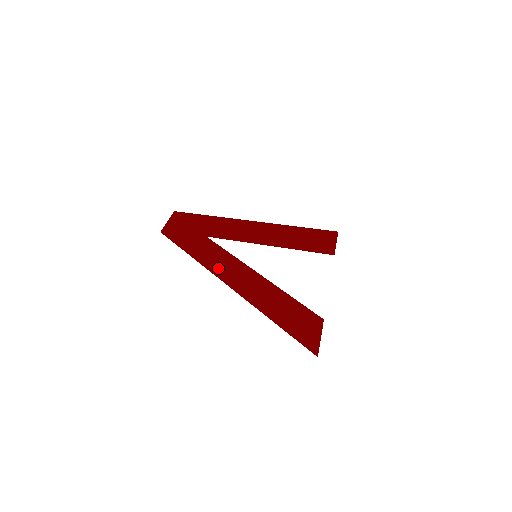
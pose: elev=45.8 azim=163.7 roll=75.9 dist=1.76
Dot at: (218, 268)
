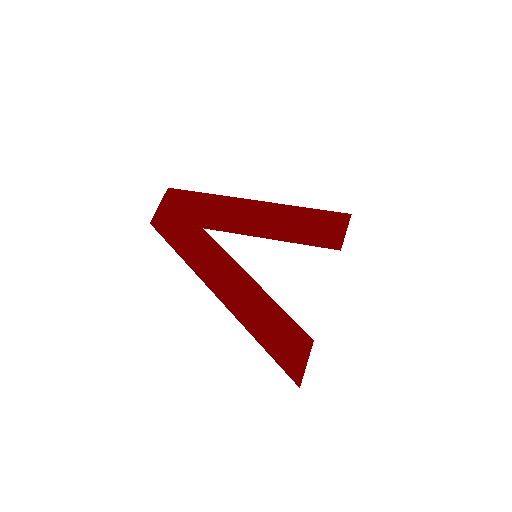
Dot at: (212, 276)
